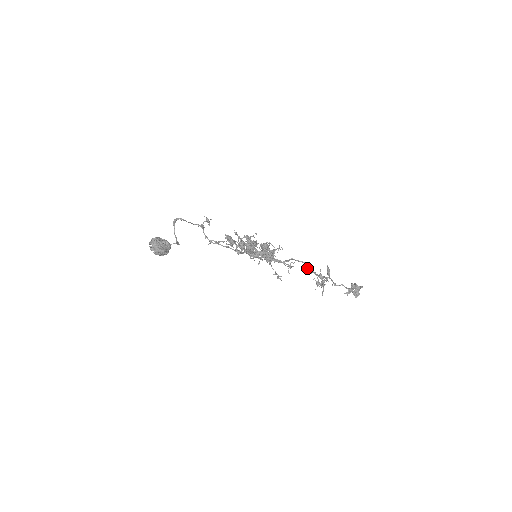
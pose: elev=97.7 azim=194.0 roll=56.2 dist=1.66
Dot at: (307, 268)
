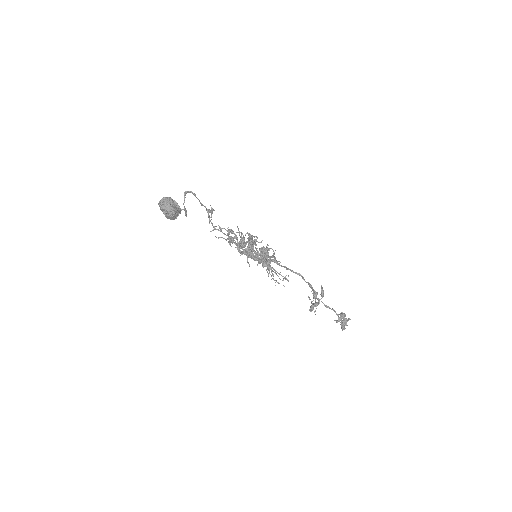
Dot at: (304, 280)
